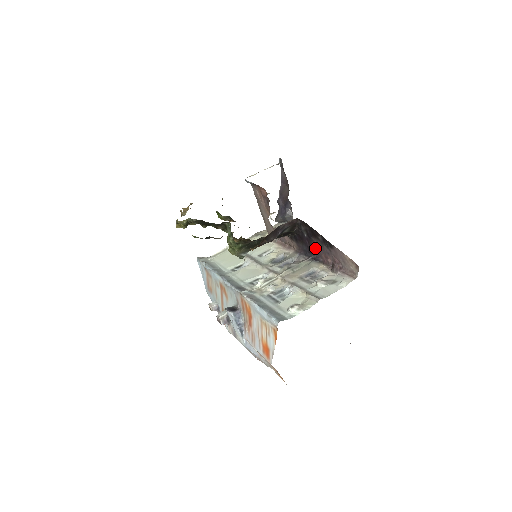
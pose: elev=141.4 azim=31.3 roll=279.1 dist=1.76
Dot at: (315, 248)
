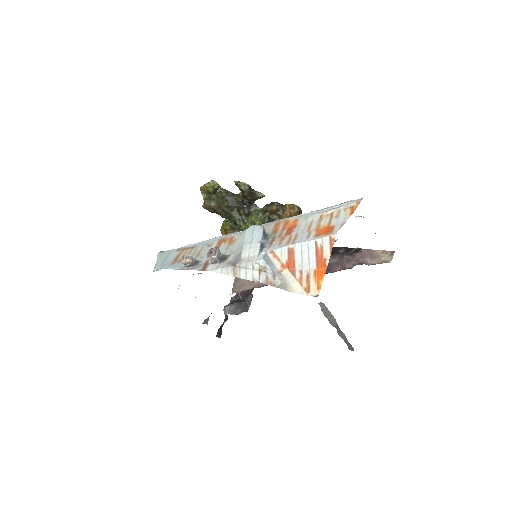
Dot at: occluded
